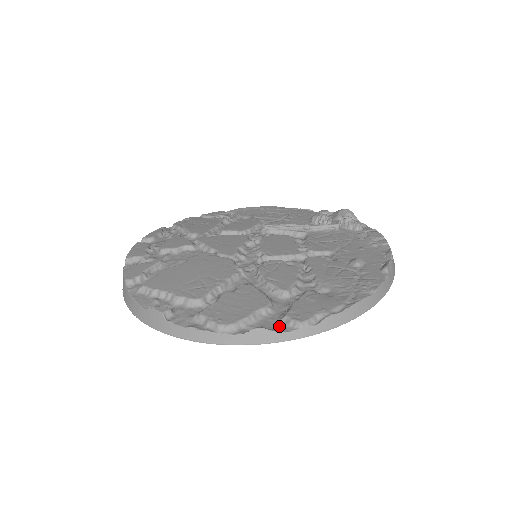
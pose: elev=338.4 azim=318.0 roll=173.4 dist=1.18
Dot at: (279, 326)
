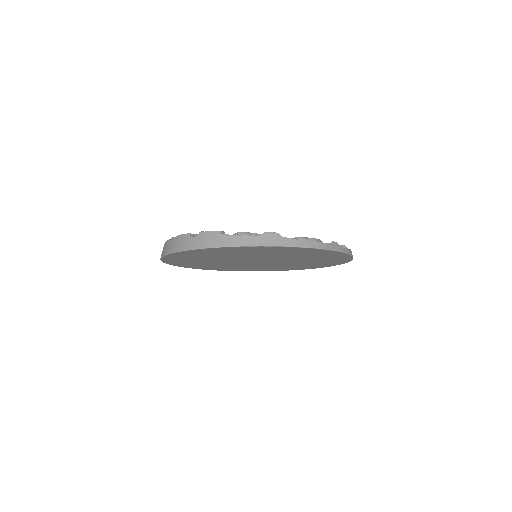
Dot at: occluded
